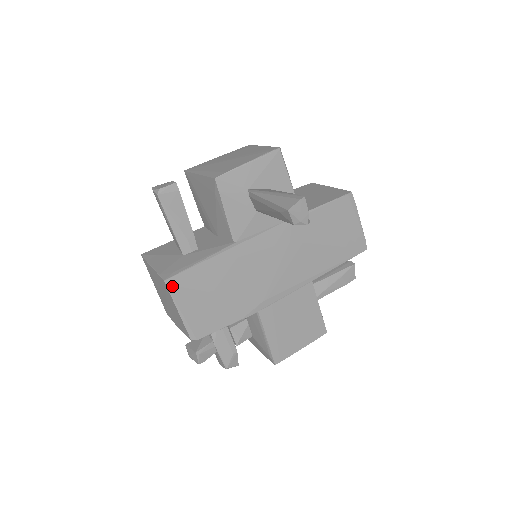
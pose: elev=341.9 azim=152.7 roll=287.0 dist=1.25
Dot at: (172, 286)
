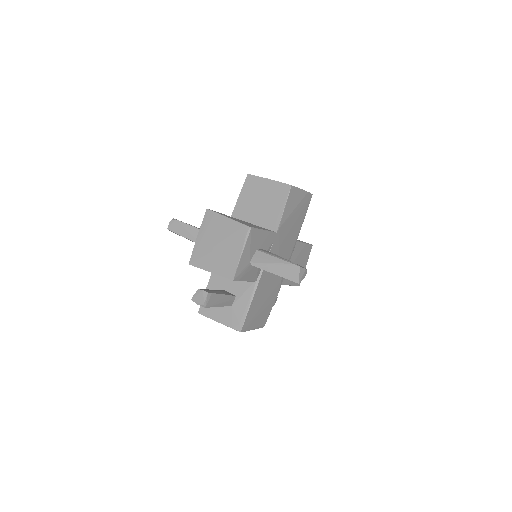
Dot at: (244, 329)
